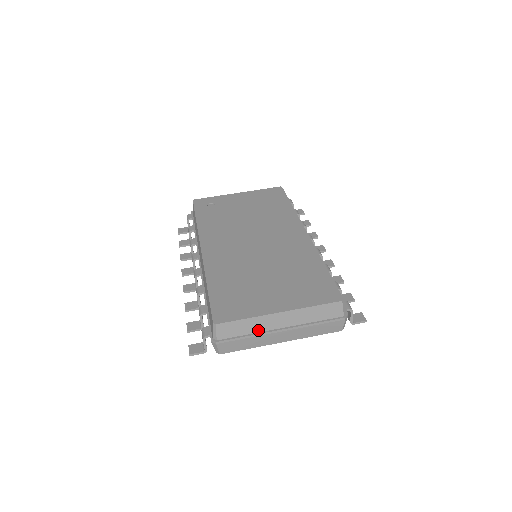
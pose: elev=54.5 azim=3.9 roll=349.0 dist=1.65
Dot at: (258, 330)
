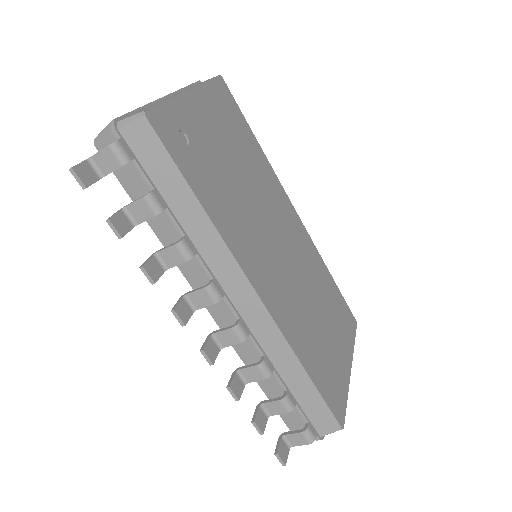
Dot at: occluded
